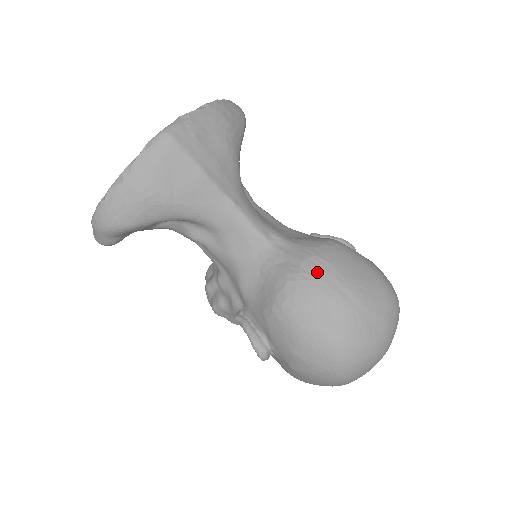
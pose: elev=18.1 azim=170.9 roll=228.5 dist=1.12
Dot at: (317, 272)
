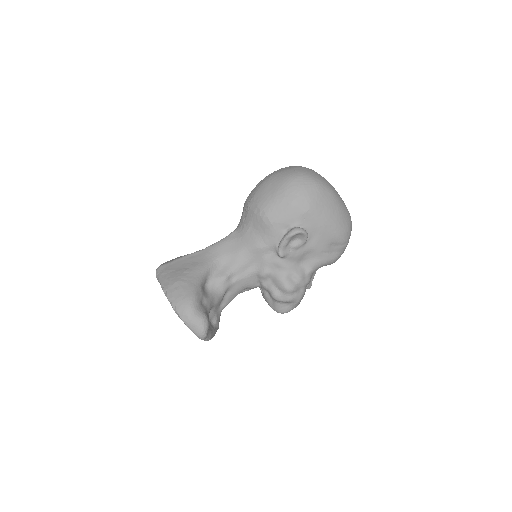
Dot at: (250, 196)
